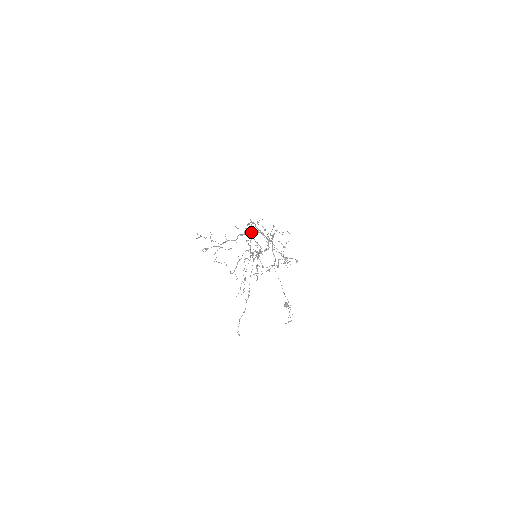
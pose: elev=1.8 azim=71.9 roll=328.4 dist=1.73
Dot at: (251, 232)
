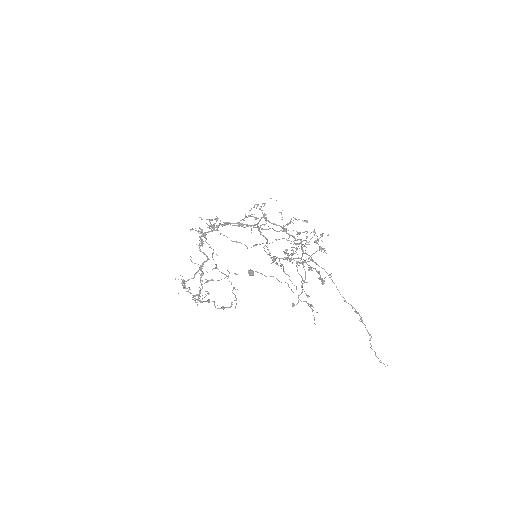
Dot at: occluded
